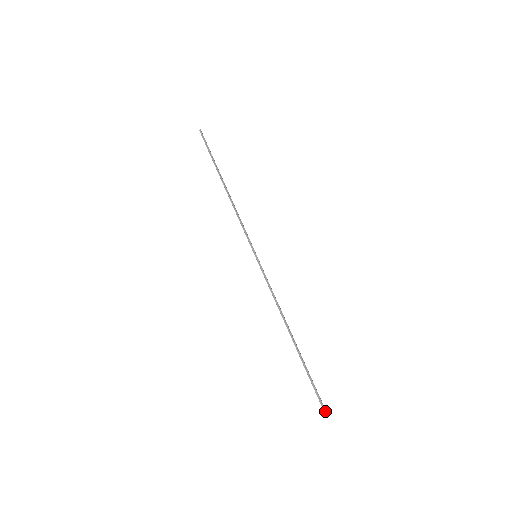
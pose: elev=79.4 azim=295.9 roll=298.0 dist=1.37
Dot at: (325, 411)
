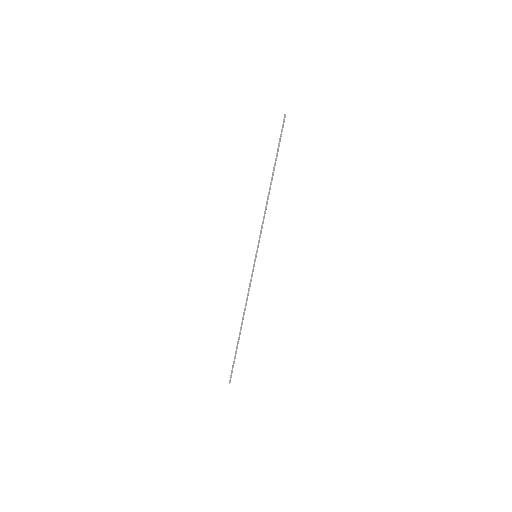
Dot at: (230, 382)
